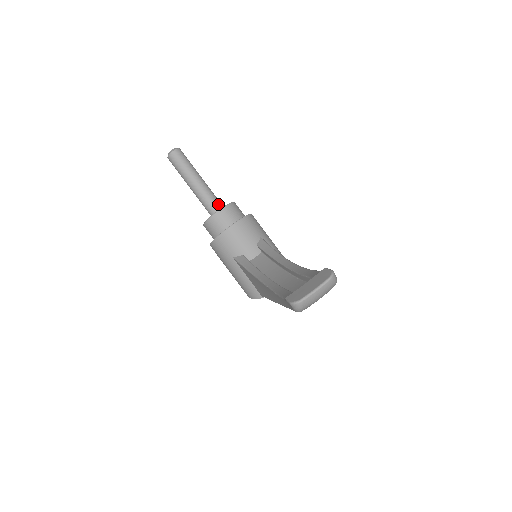
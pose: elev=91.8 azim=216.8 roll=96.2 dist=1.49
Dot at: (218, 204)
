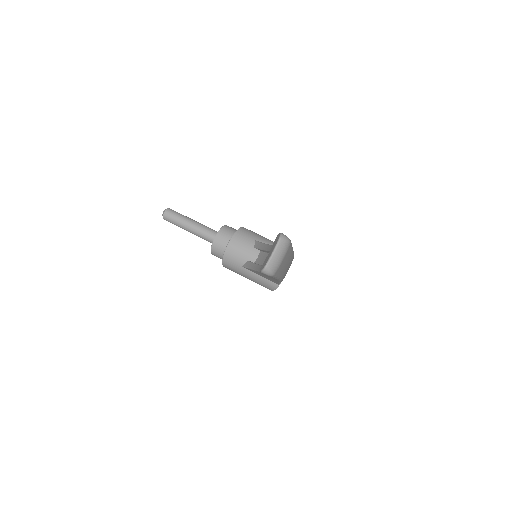
Dot at: (214, 233)
